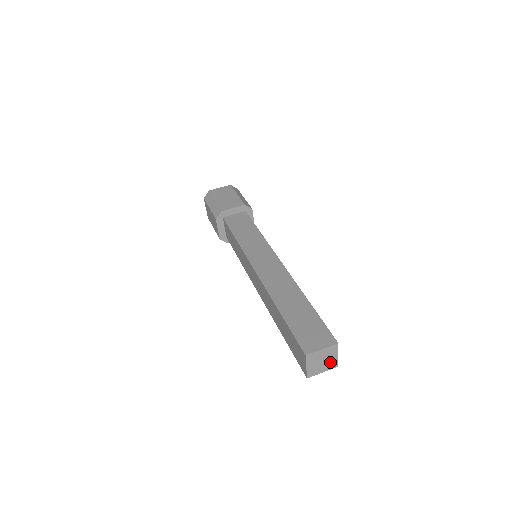
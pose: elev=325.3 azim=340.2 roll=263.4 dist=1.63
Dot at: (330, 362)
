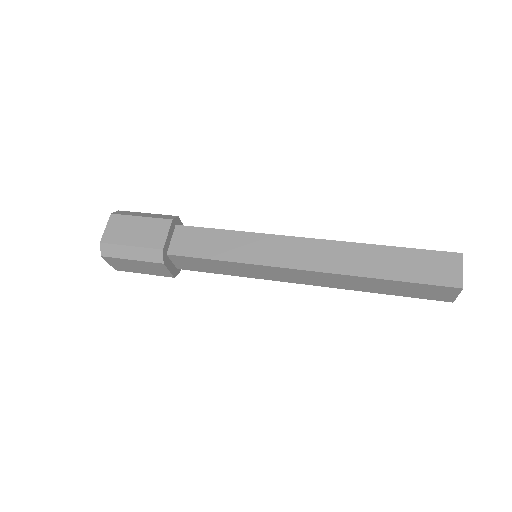
Dot at: occluded
